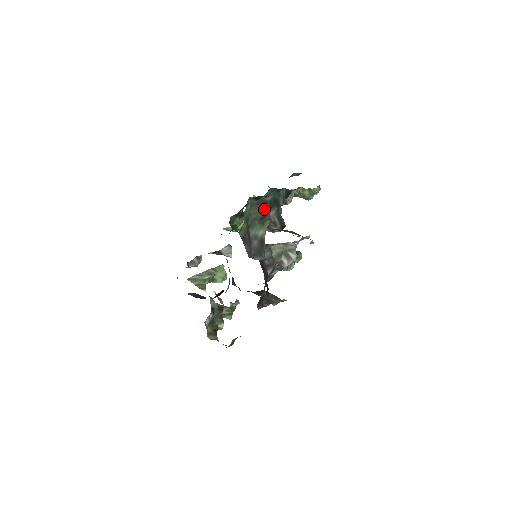
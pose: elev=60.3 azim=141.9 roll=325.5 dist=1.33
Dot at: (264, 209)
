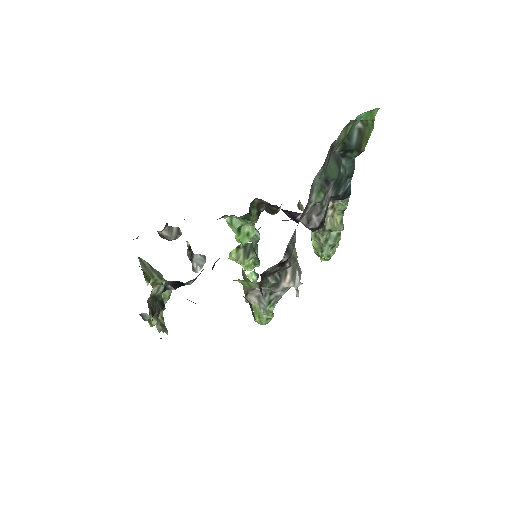
Dot at: (335, 172)
